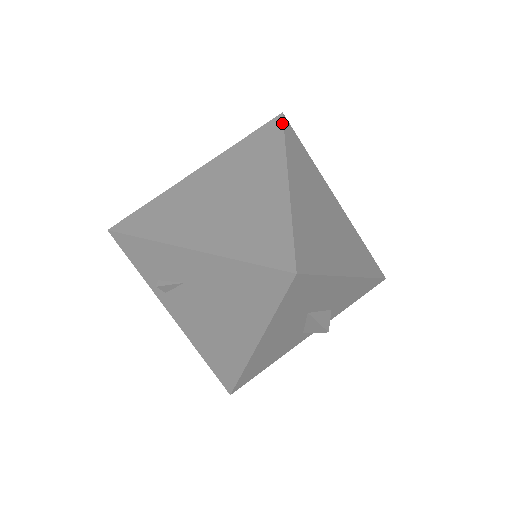
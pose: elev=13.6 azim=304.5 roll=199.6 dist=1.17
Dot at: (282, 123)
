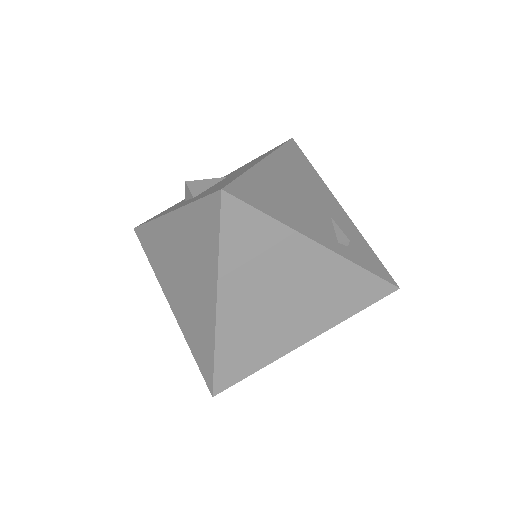
Dot at: (219, 213)
